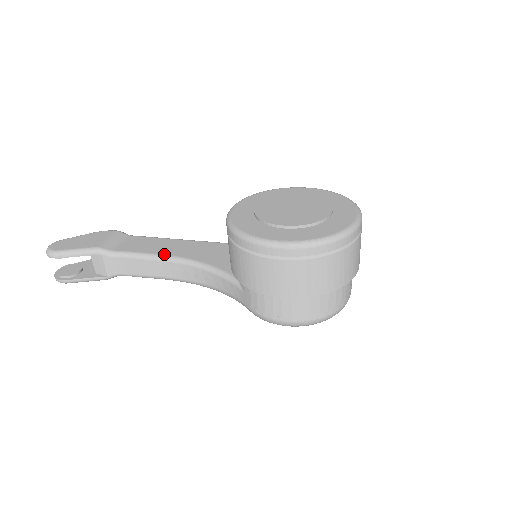
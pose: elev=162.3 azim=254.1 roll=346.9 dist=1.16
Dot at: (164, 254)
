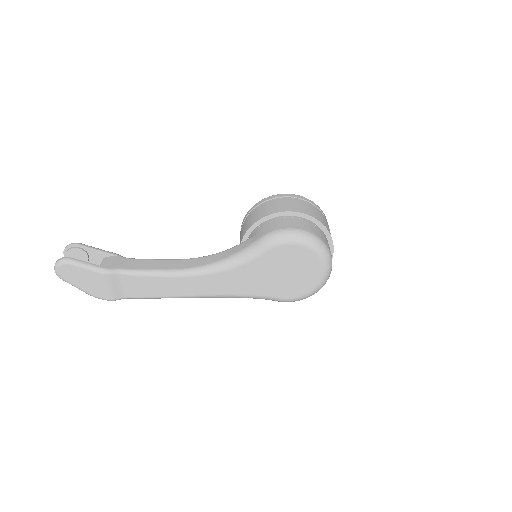
Dot at: occluded
